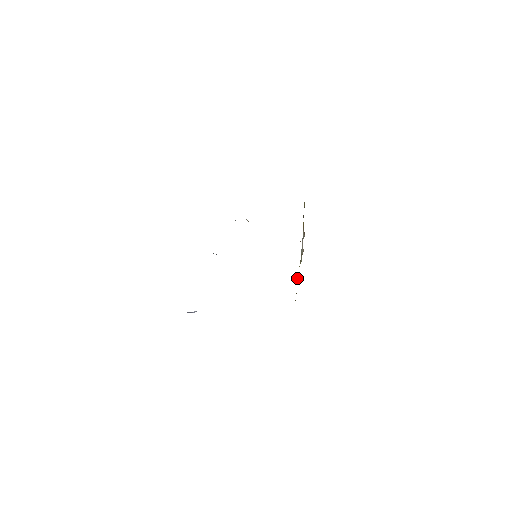
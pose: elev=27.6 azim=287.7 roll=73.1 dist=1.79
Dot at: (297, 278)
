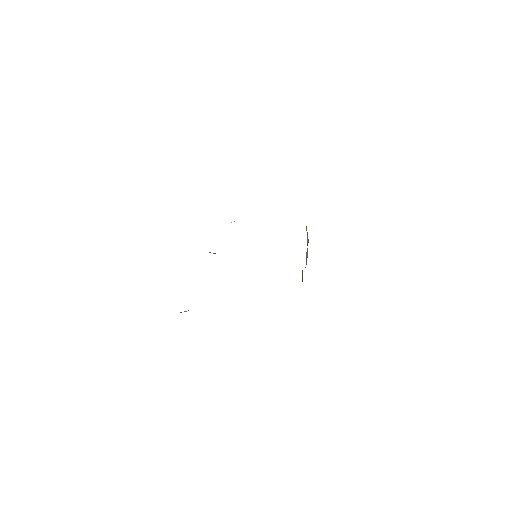
Dot at: (302, 278)
